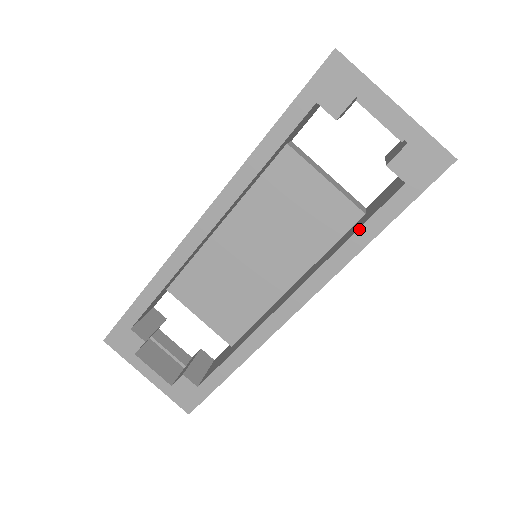
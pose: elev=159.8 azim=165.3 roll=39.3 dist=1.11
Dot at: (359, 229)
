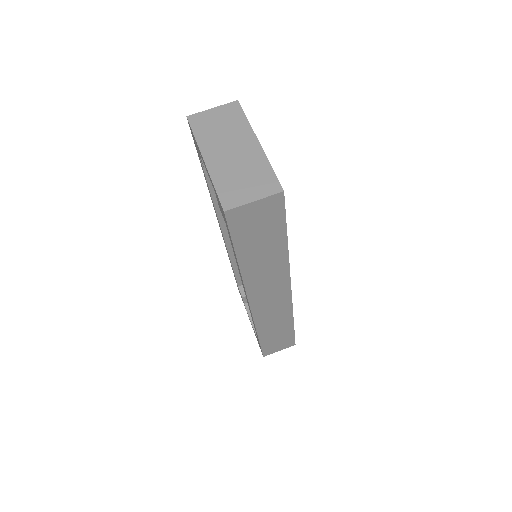
Dot at: (234, 254)
